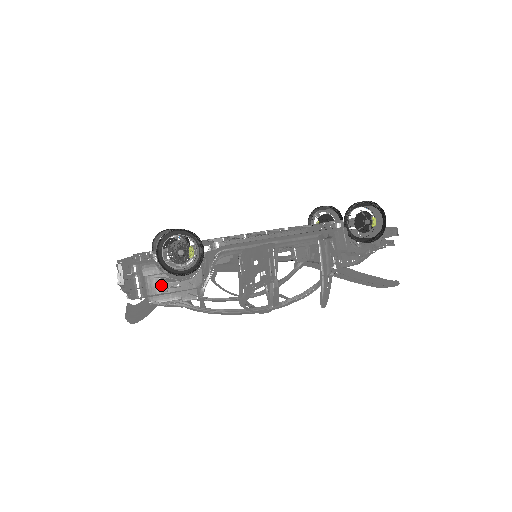
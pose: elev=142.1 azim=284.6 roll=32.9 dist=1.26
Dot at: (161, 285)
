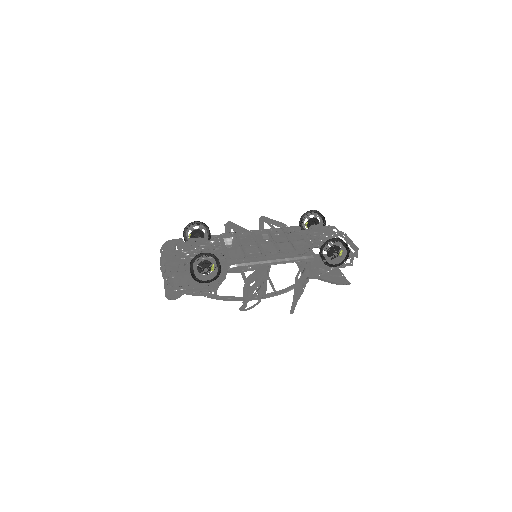
Dot at: (190, 283)
